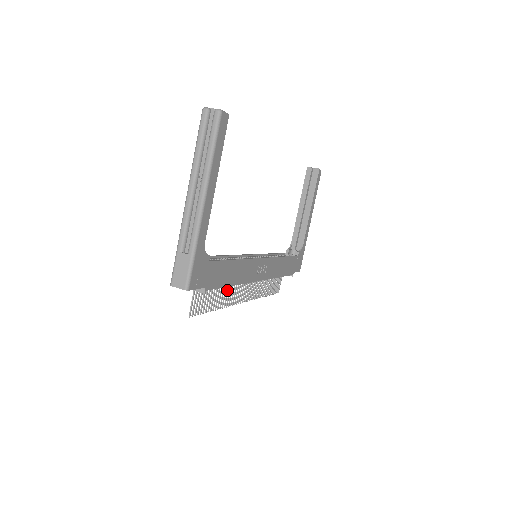
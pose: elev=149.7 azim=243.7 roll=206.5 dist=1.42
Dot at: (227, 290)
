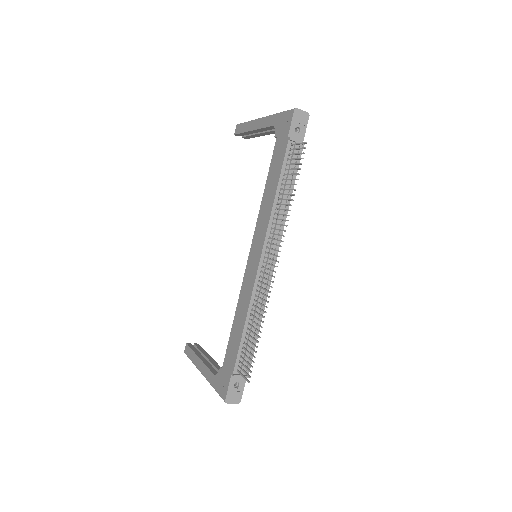
Dot at: occluded
